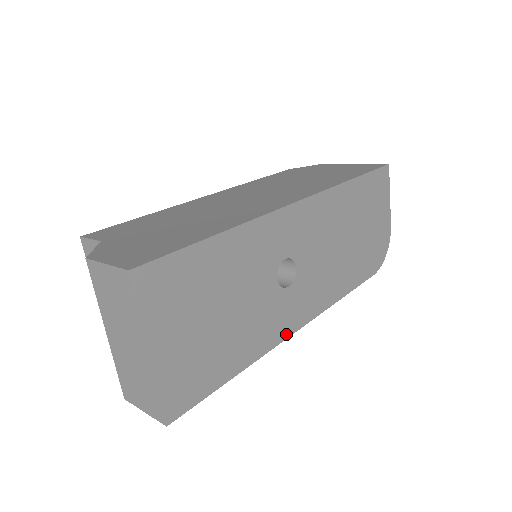
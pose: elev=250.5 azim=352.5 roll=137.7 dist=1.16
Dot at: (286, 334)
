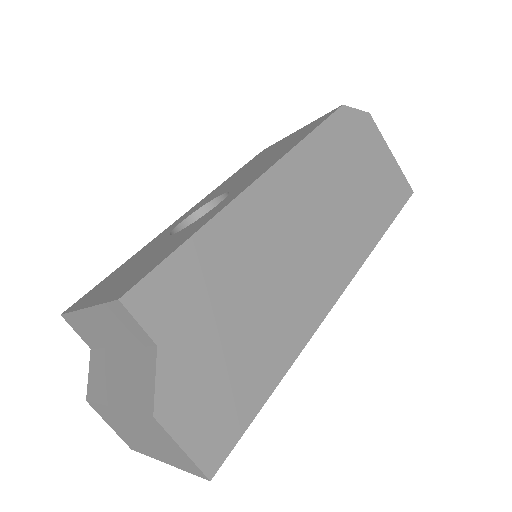
Dot at: occluded
